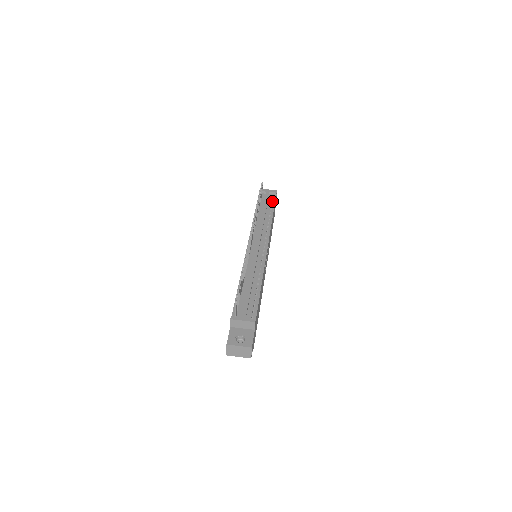
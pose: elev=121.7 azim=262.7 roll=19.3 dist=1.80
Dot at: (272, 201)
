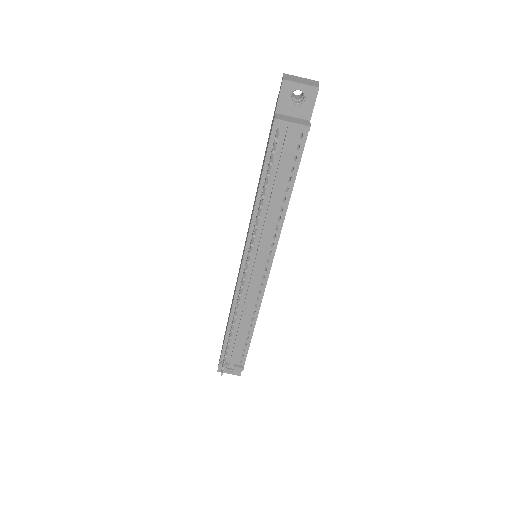
Dot at: (296, 154)
